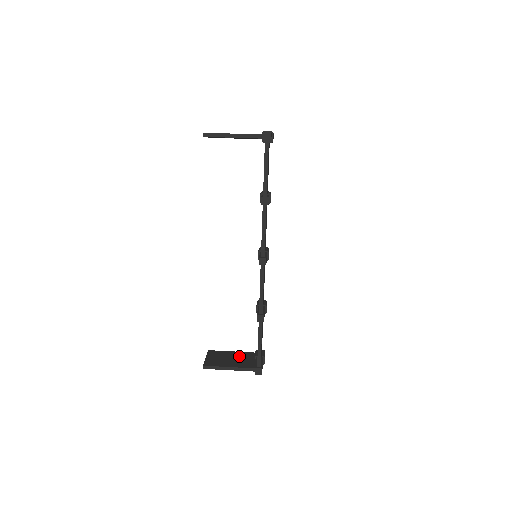
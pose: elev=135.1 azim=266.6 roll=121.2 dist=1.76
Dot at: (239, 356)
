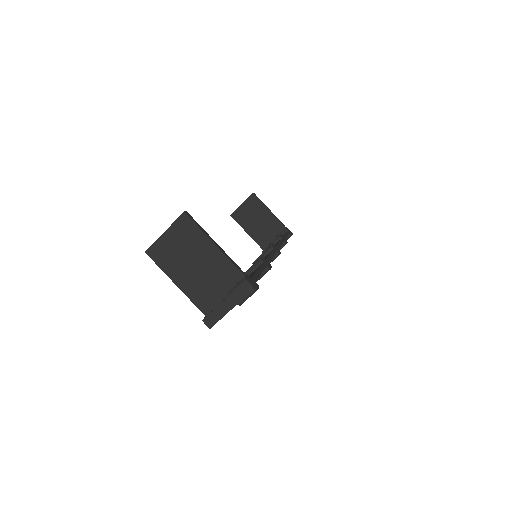
Dot at: (268, 223)
